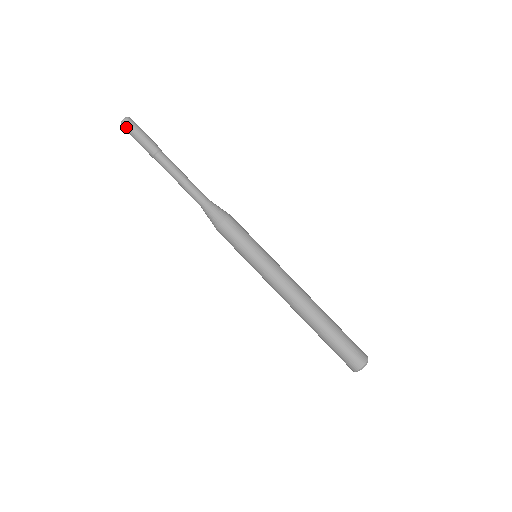
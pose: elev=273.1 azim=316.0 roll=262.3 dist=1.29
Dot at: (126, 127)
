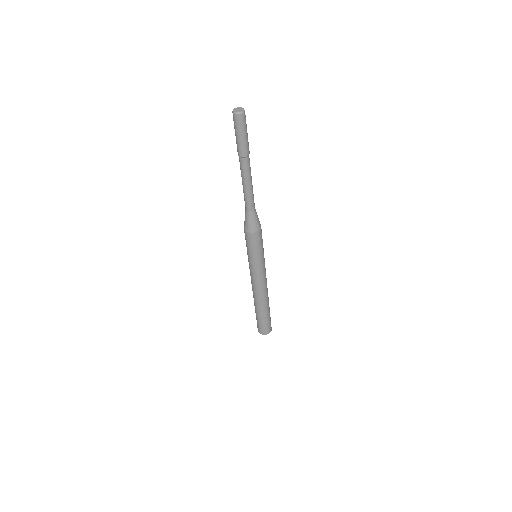
Dot at: (237, 120)
